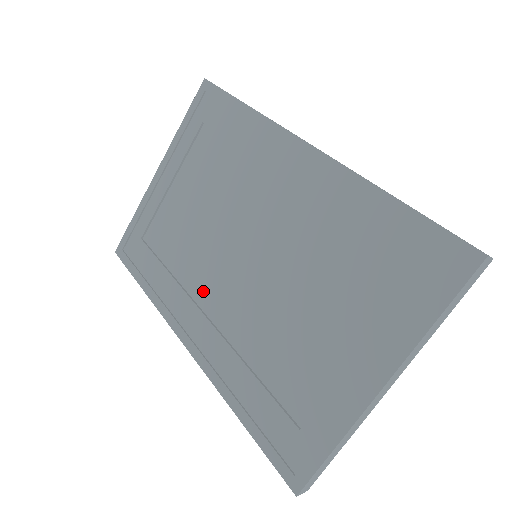
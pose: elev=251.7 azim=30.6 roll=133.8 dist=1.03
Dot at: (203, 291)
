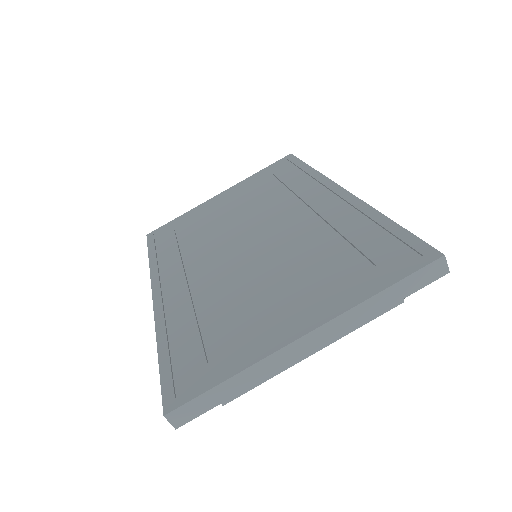
Dot at: (197, 264)
